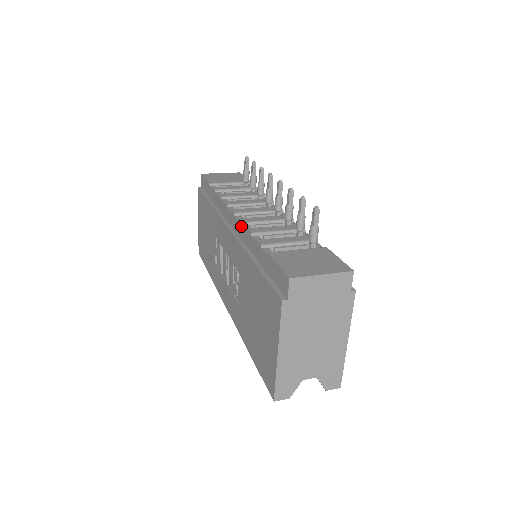
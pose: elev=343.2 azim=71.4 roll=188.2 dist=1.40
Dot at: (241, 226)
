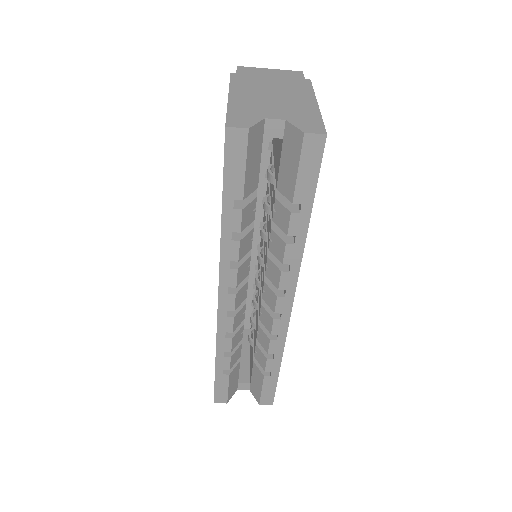
Dot at: occluded
